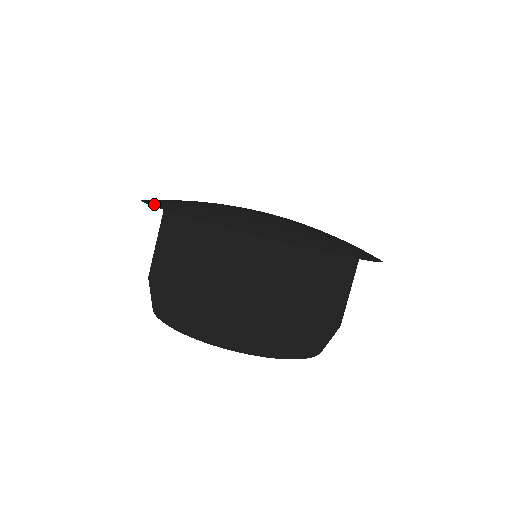
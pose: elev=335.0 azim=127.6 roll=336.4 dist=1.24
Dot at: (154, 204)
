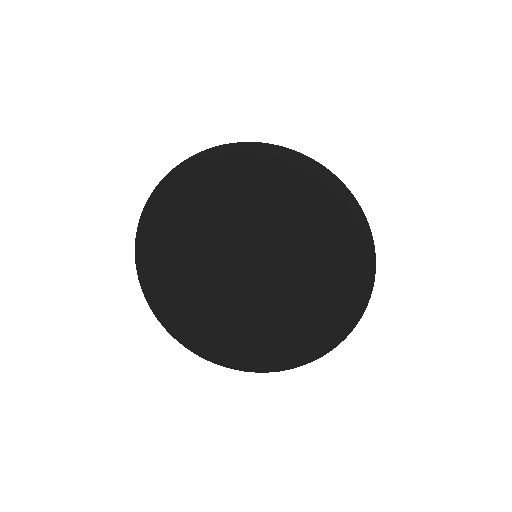
Dot at: (158, 190)
